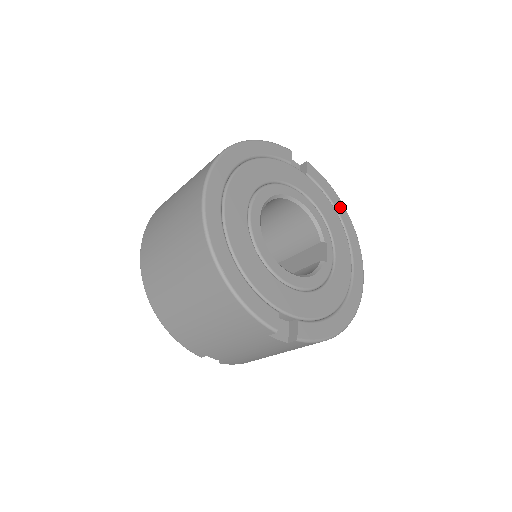
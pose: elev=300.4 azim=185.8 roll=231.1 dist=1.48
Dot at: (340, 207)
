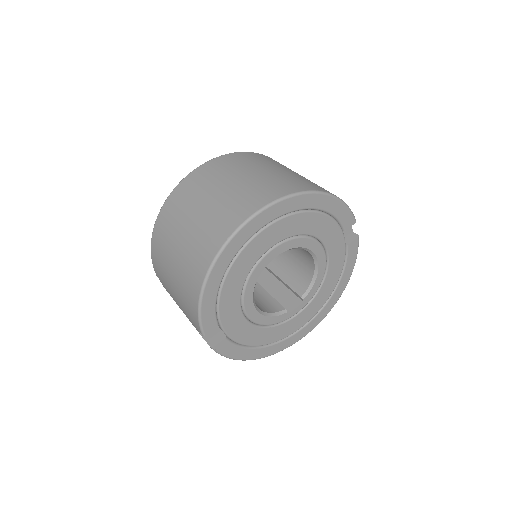
Dot at: (344, 283)
